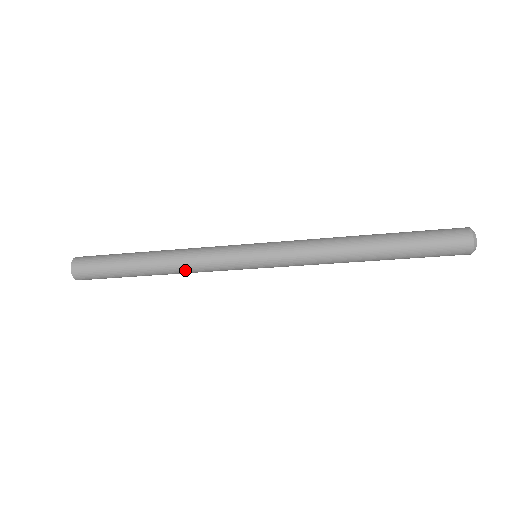
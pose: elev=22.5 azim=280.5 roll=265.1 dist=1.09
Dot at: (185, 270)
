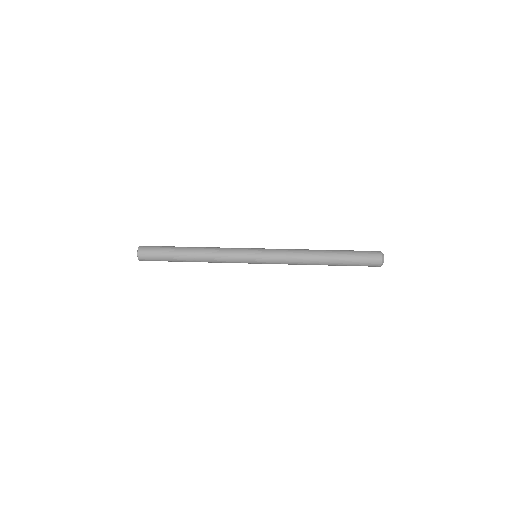
Dot at: (213, 262)
